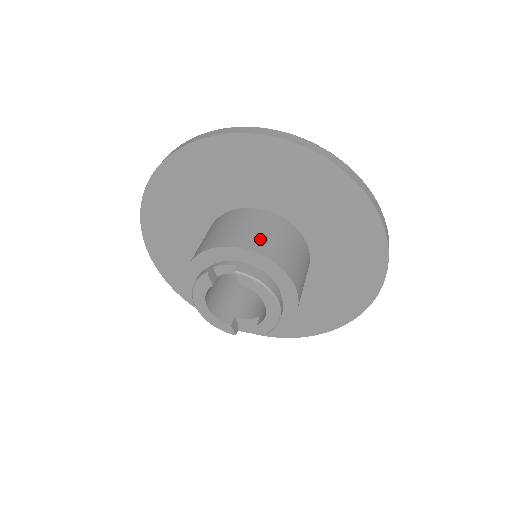
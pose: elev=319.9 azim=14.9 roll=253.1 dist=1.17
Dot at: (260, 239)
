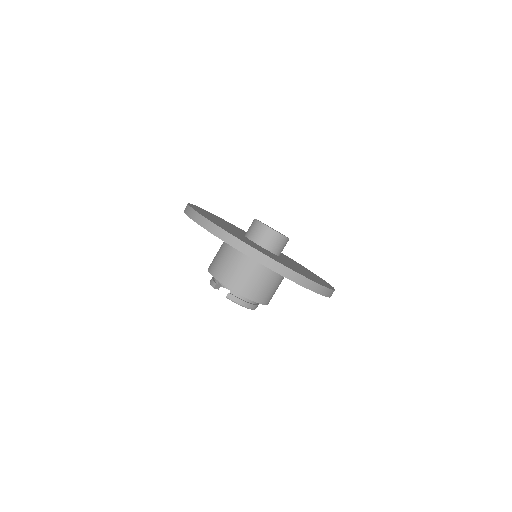
Dot at: (243, 282)
